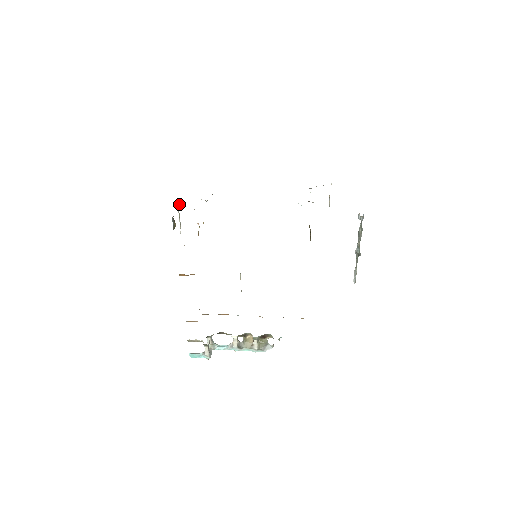
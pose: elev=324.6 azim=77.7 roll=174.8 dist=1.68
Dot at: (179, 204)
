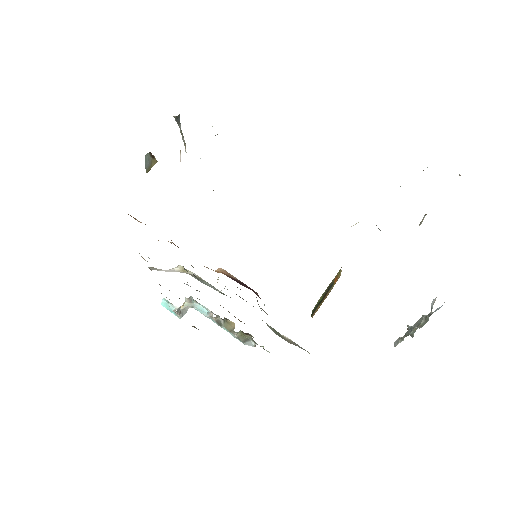
Dot at: (179, 119)
